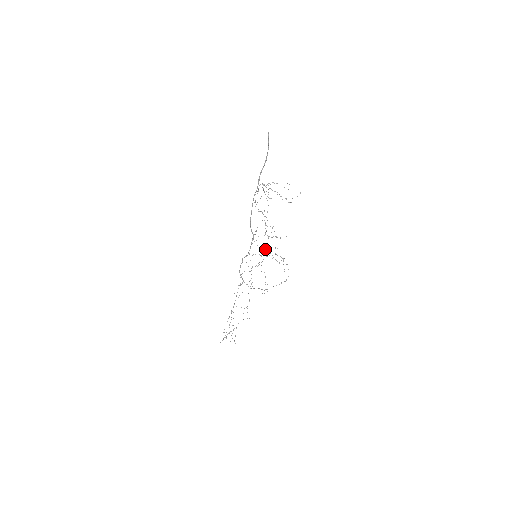
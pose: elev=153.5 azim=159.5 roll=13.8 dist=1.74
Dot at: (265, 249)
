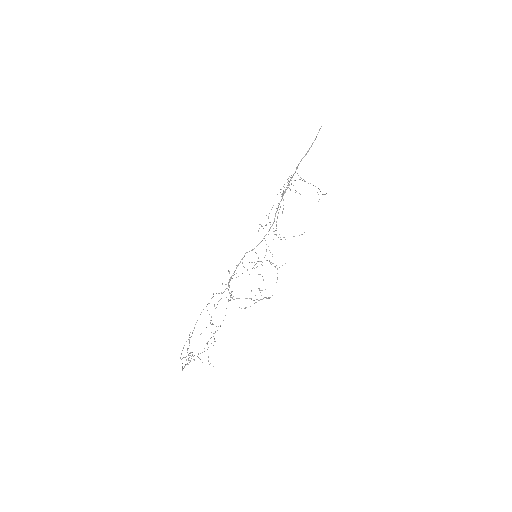
Dot at: occluded
